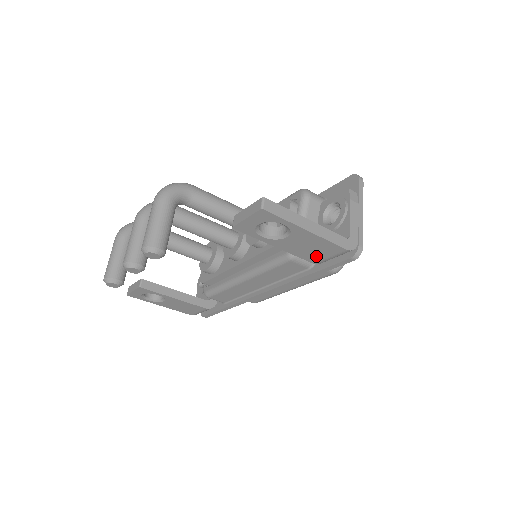
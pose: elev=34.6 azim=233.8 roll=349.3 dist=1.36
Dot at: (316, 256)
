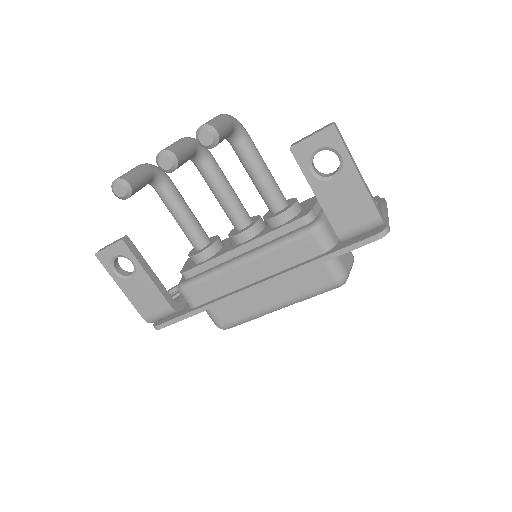
Dot at: (346, 221)
